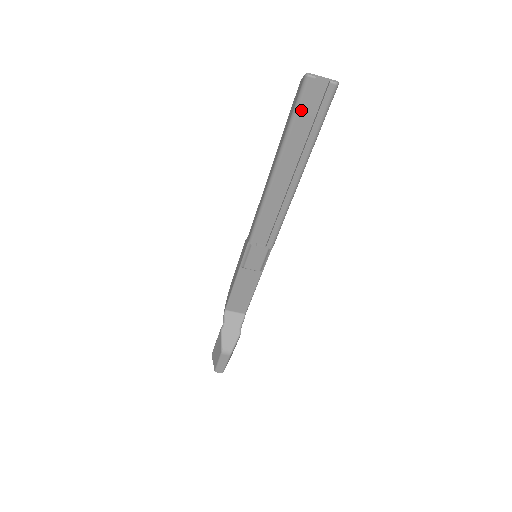
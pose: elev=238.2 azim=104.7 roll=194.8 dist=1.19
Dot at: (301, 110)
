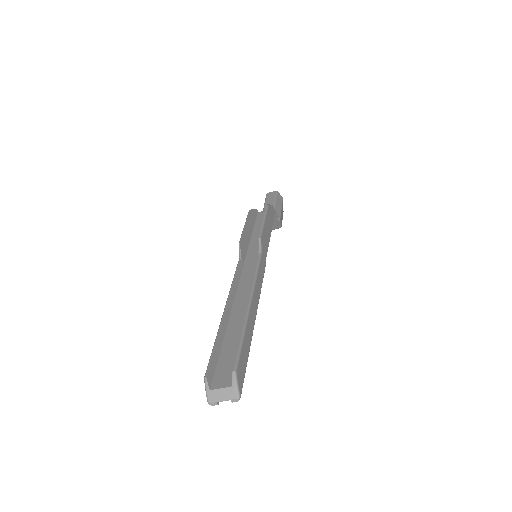
Dot at: occluded
